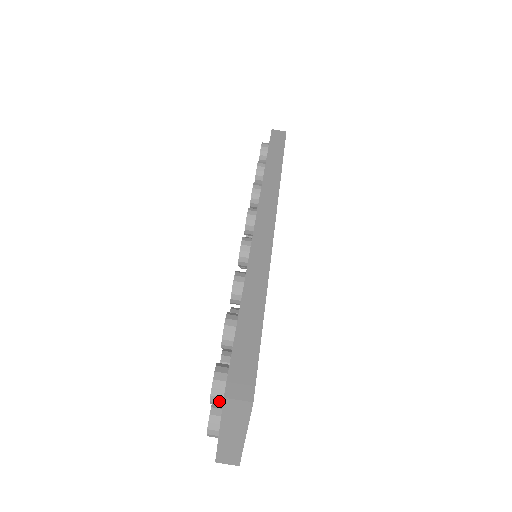
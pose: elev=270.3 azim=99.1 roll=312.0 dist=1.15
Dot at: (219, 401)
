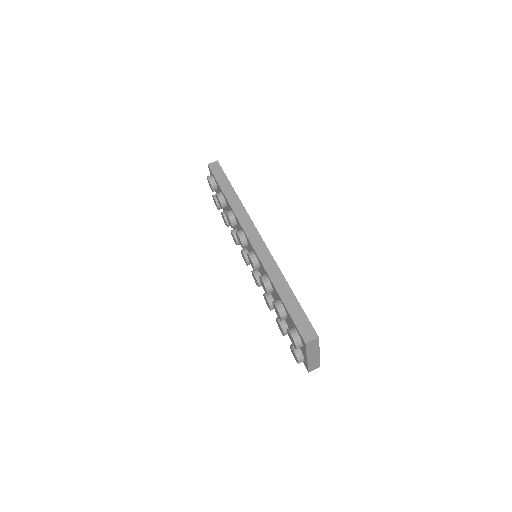
Dot at: (301, 346)
